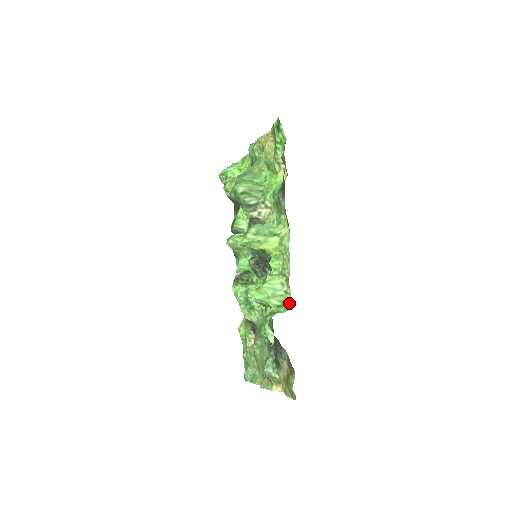
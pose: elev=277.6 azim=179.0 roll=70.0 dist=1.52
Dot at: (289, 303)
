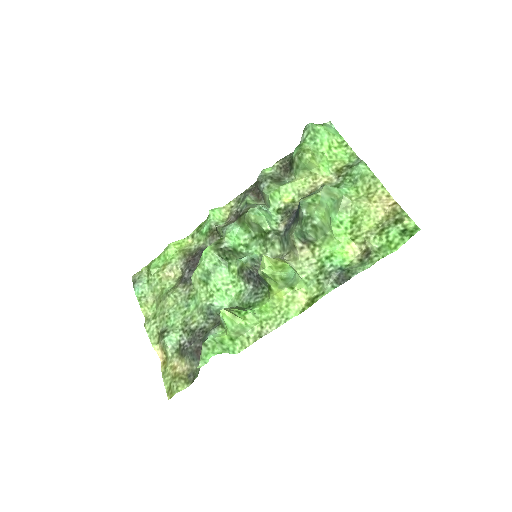
Dot at: (241, 348)
